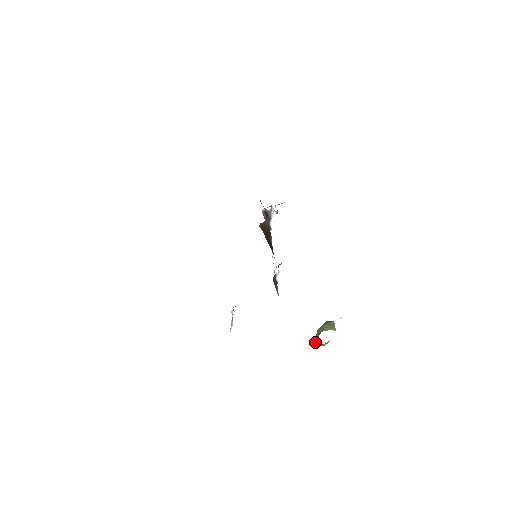
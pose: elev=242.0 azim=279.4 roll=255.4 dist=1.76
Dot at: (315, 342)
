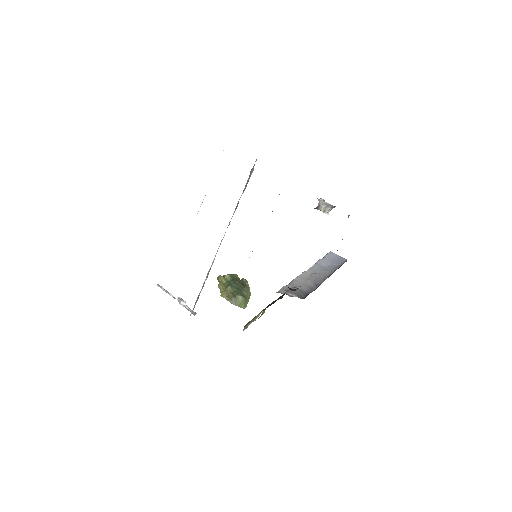
Dot at: (219, 287)
